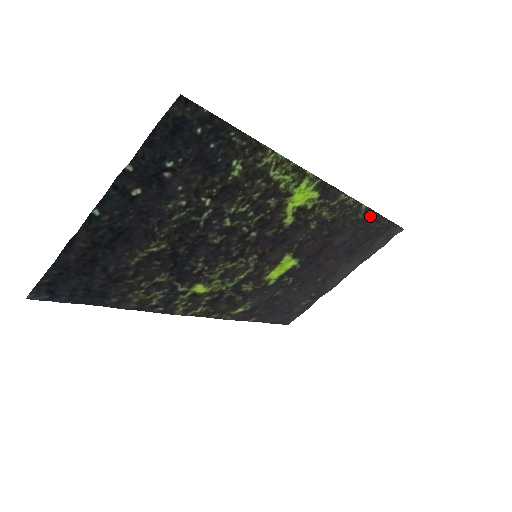
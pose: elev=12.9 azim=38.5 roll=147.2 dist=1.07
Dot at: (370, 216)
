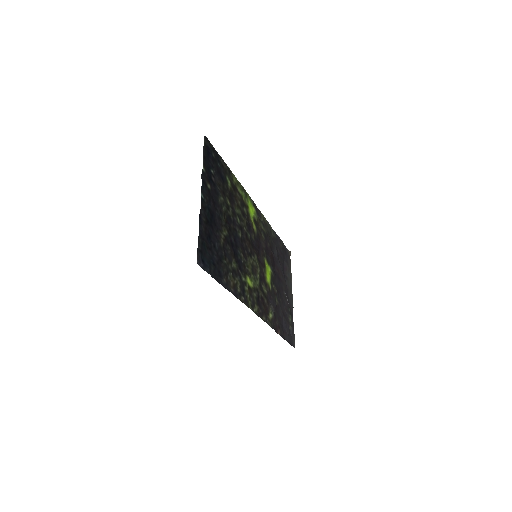
Dot at: (276, 236)
